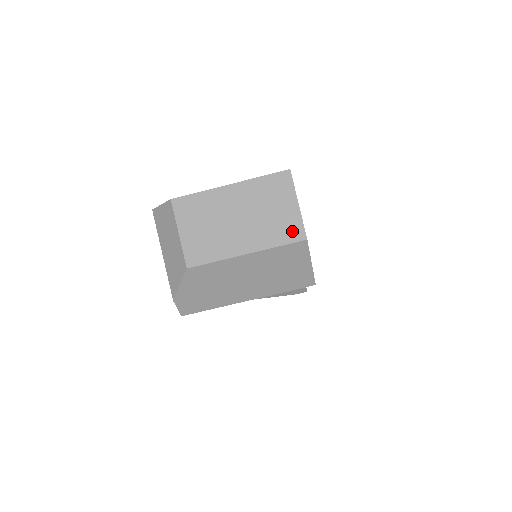
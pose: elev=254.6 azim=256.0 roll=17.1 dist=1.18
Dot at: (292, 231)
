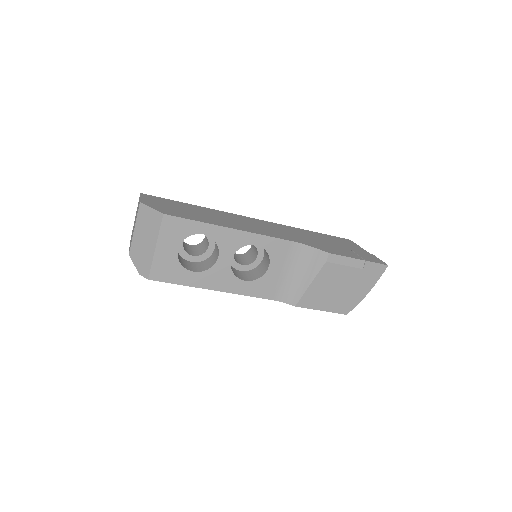
Dot at: (139, 206)
